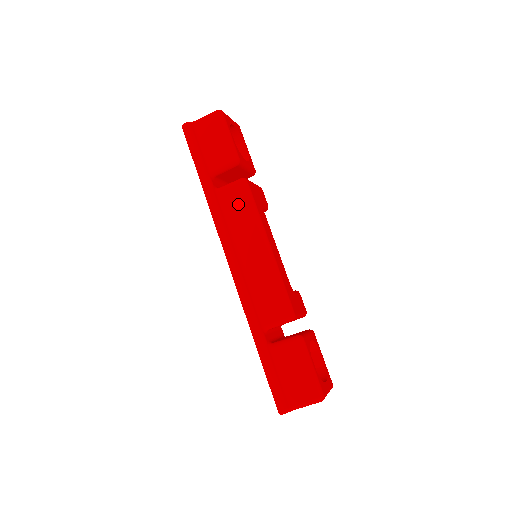
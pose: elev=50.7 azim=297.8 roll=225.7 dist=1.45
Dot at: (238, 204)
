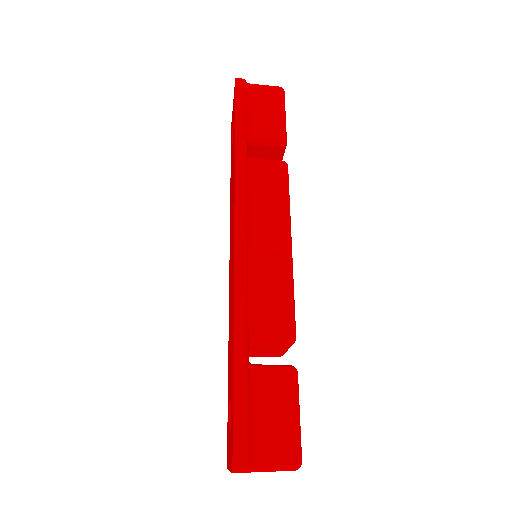
Dot at: (270, 183)
